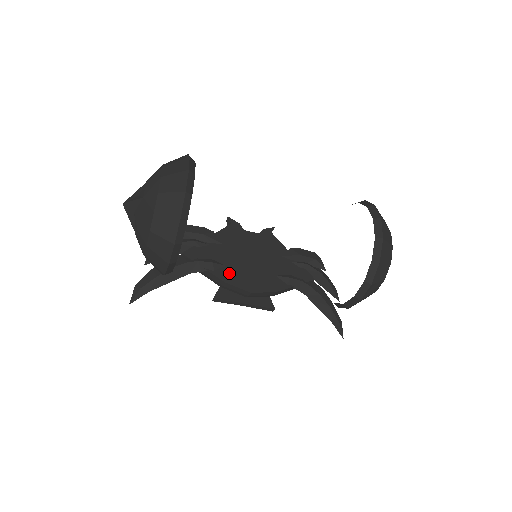
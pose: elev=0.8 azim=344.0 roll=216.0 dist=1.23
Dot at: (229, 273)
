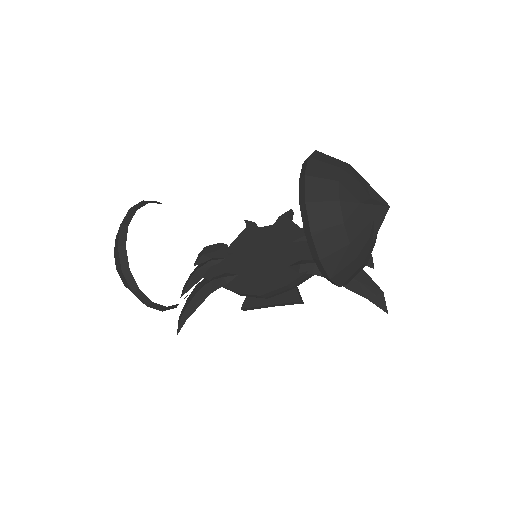
Dot at: (240, 282)
